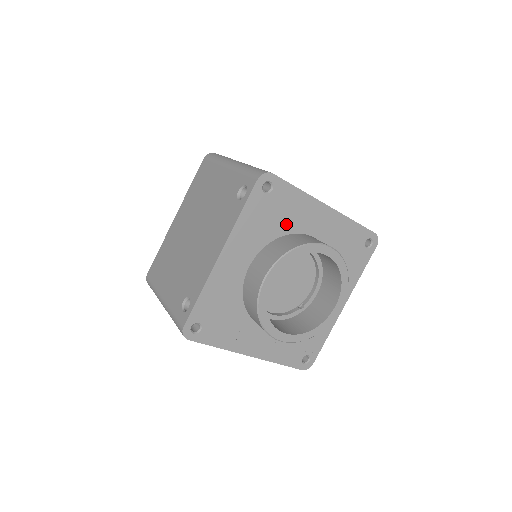
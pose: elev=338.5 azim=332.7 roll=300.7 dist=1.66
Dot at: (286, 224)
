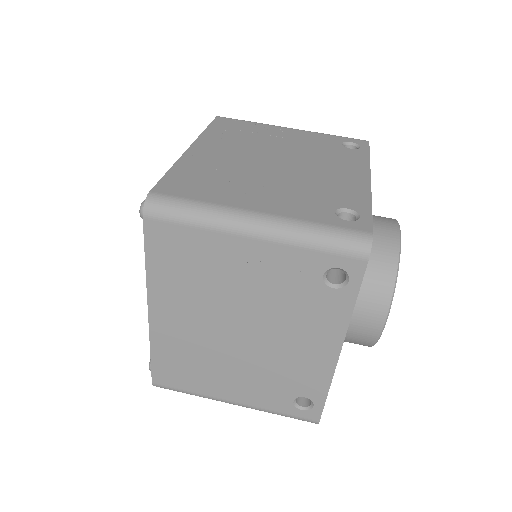
Dot at: occluded
